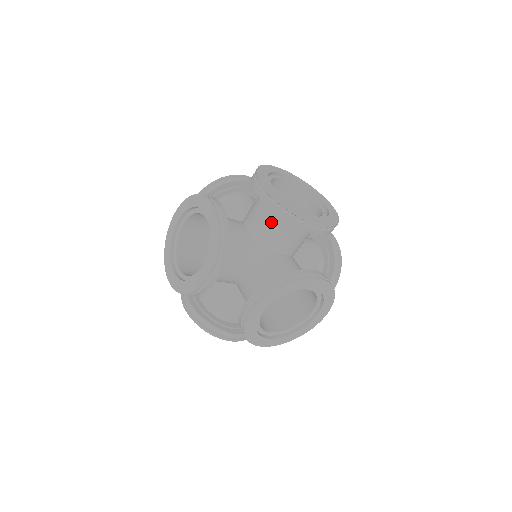
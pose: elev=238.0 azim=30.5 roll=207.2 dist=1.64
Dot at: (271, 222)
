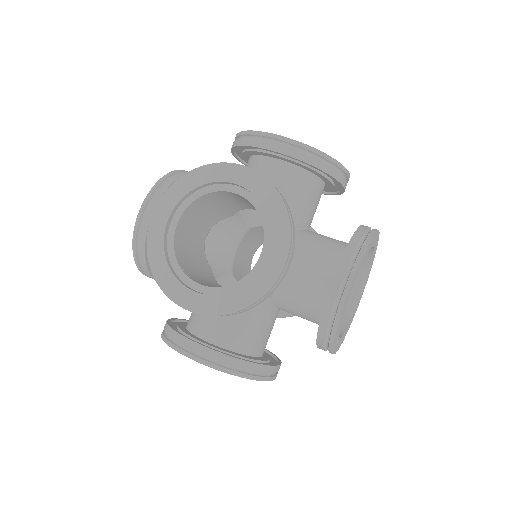
Dot at: occluded
